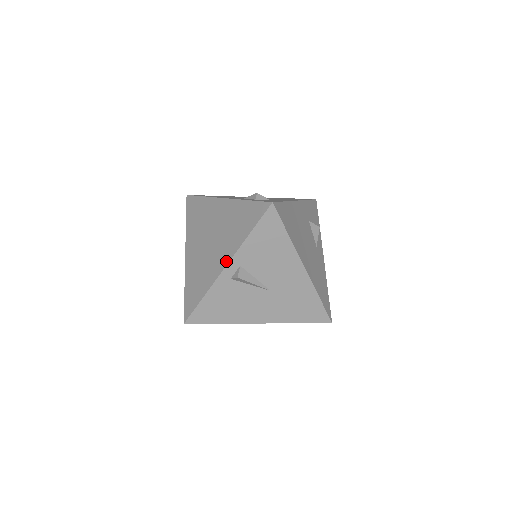
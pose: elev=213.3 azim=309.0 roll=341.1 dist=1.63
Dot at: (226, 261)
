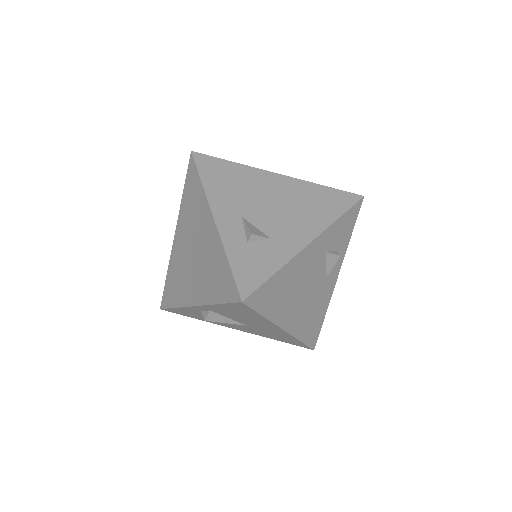
Dot at: (195, 301)
